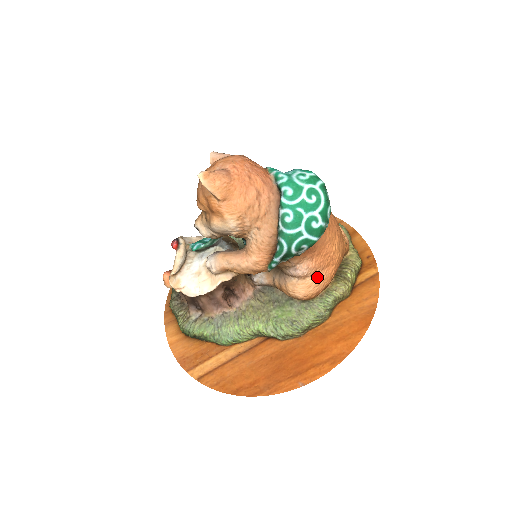
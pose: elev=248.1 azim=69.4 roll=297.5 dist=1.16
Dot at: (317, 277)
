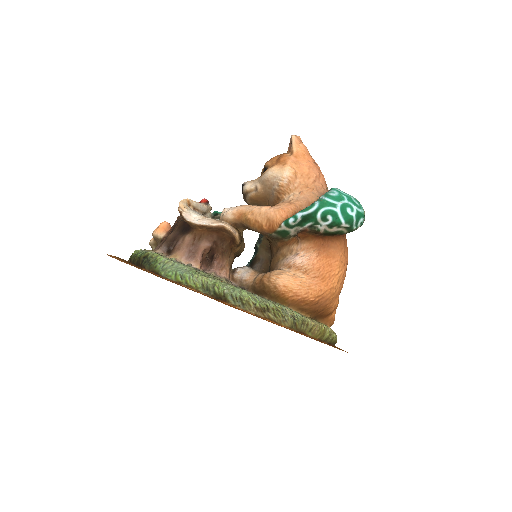
Dot at: (307, 279)
